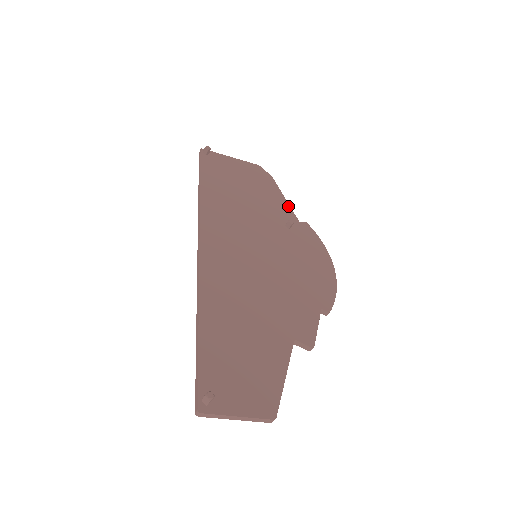
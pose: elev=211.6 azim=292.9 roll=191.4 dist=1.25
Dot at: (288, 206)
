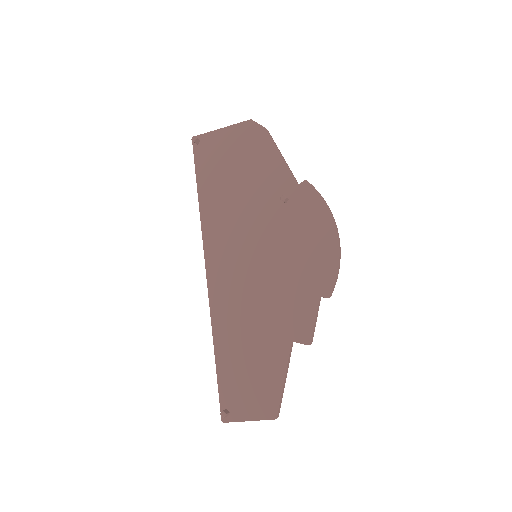
Dot at: (285, 167)
